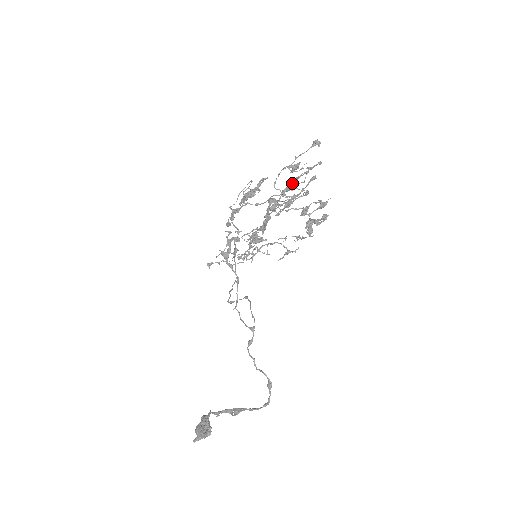
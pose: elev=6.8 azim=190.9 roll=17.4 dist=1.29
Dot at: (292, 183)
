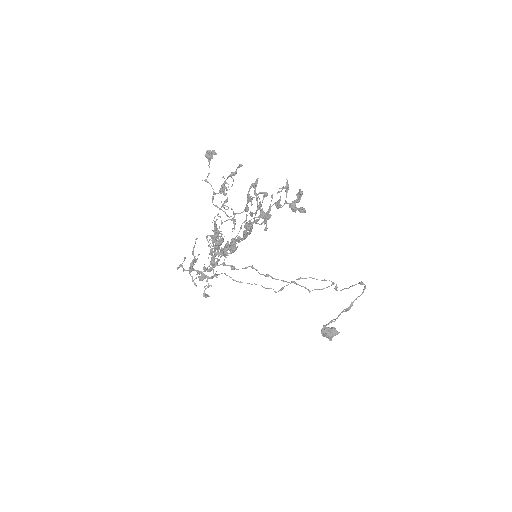
Dot at: (257, 204)
